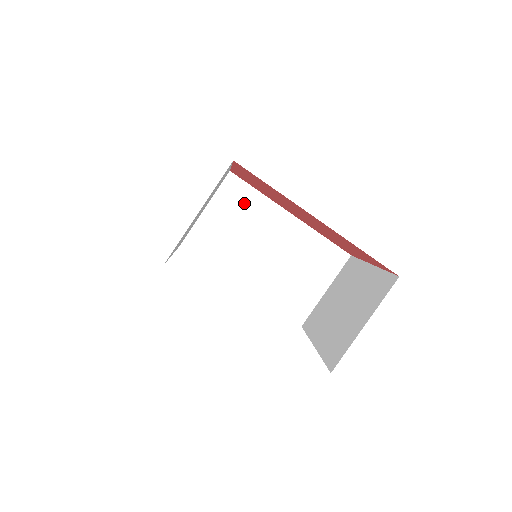
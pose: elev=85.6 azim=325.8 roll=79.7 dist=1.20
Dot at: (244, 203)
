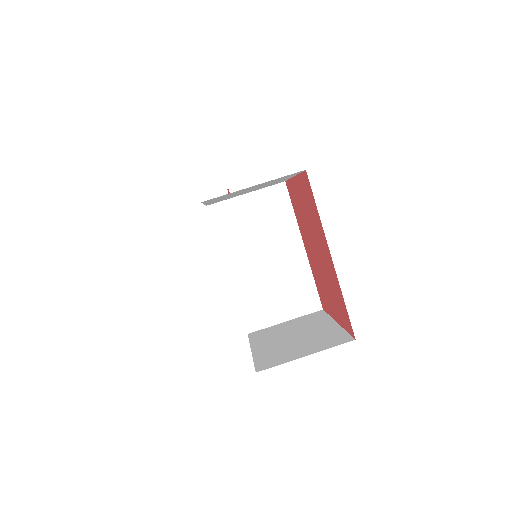
Dot at: (277, 212)
